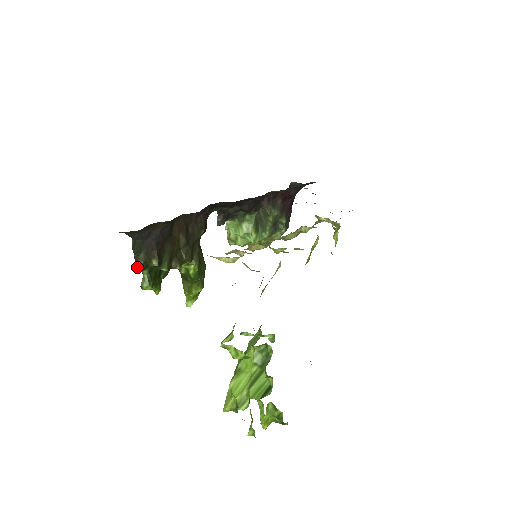
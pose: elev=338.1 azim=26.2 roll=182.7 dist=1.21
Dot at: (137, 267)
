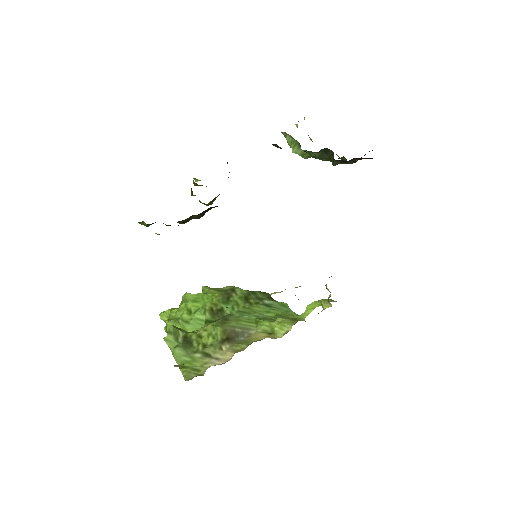
Dot at: occluded
